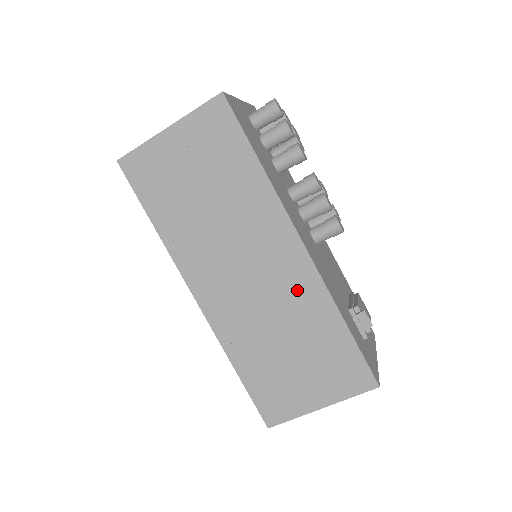
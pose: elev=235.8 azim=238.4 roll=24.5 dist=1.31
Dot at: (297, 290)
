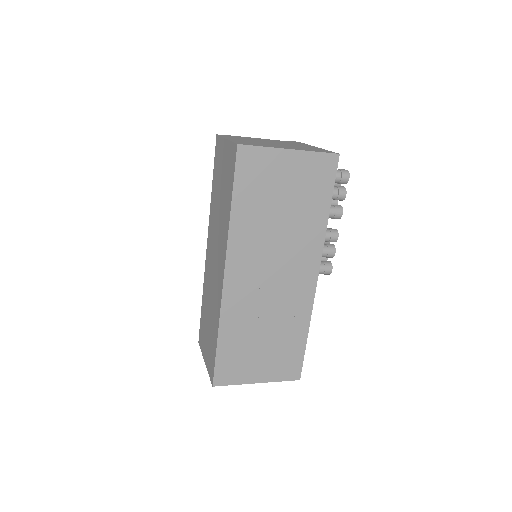
Dot at: (295, 303)
